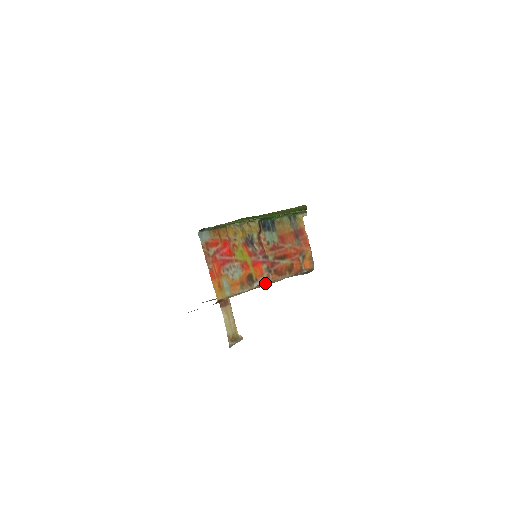
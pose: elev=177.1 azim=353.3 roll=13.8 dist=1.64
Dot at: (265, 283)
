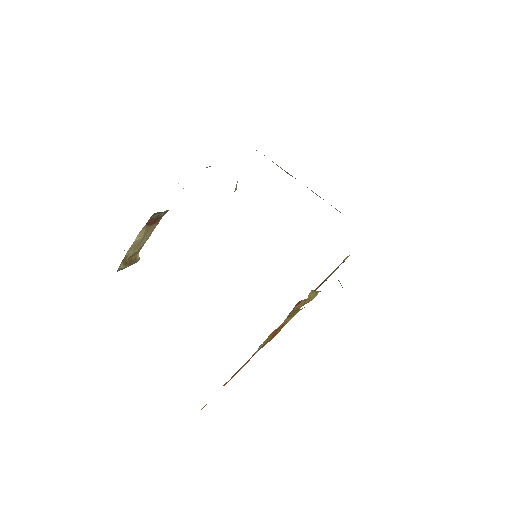
Dot at: occluded
